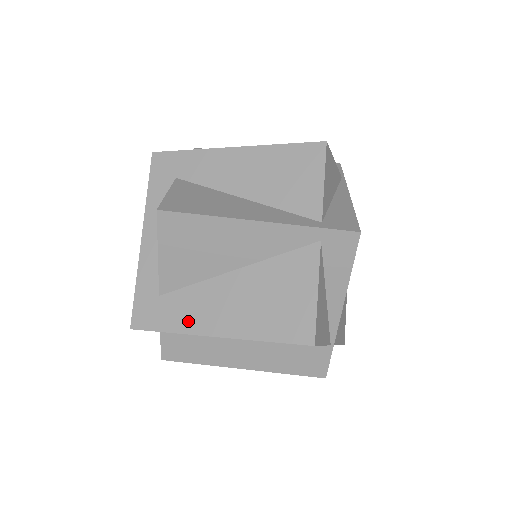
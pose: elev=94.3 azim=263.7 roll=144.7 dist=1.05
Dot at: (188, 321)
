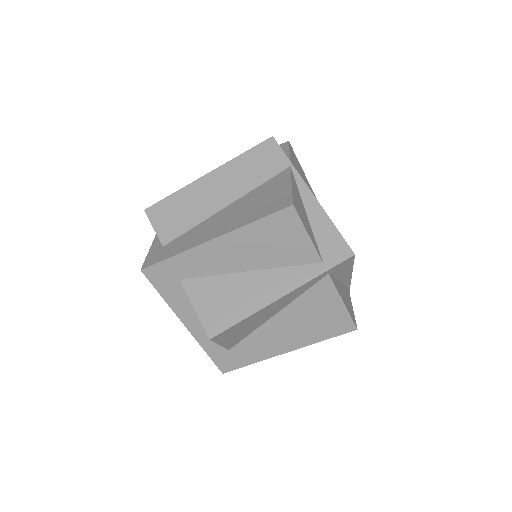
Dot at: (261, 353)
